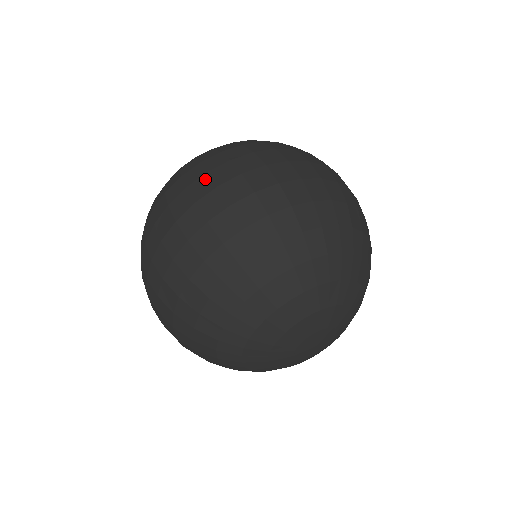
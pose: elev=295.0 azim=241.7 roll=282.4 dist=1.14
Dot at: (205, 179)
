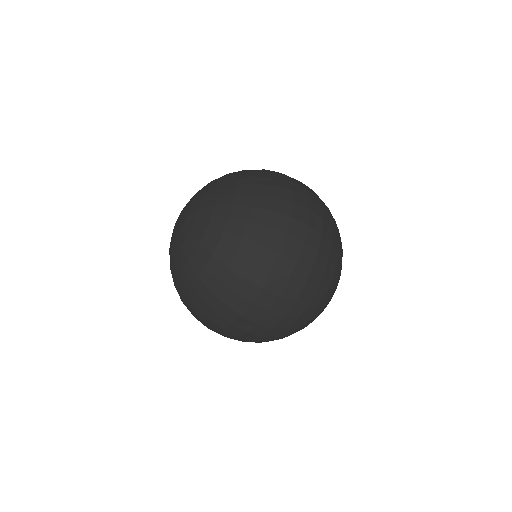
Dot at: (283, 259)
